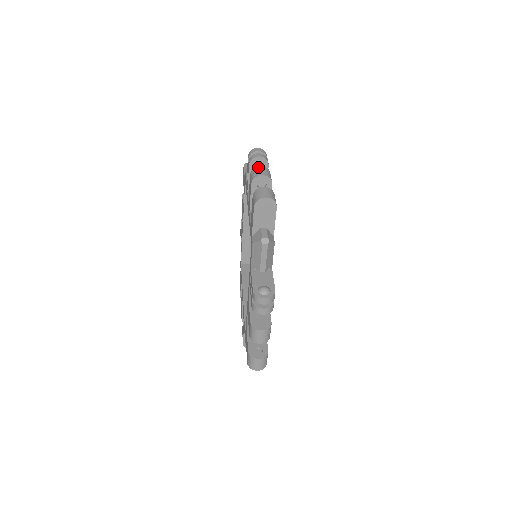
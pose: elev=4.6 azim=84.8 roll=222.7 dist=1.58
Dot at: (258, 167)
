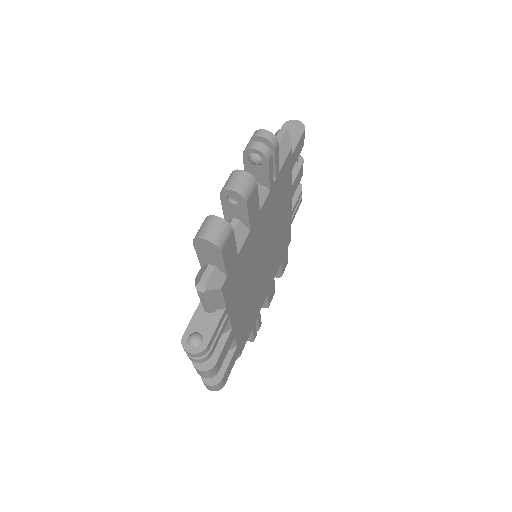
Dot at: (196, 370)
